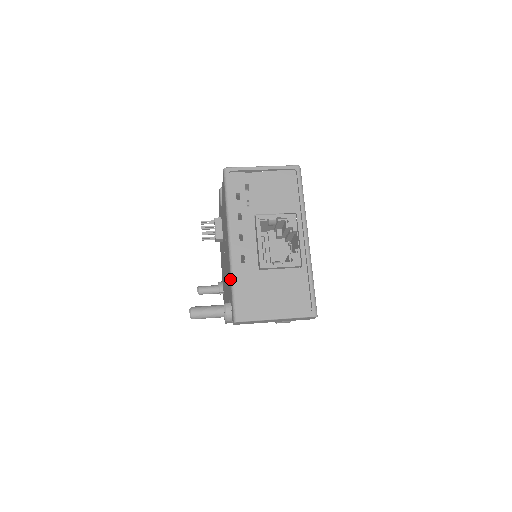
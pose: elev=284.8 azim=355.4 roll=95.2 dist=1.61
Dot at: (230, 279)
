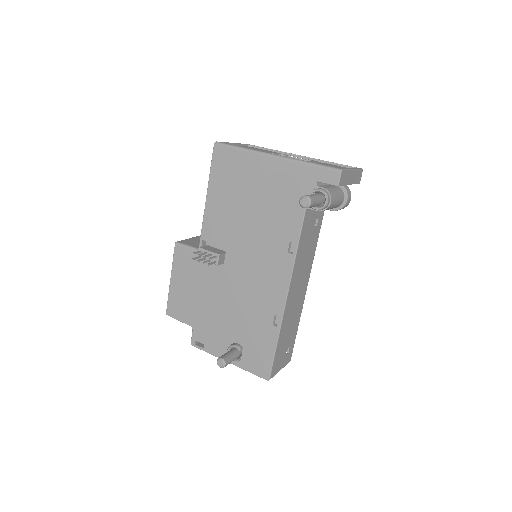
Dot at: (303, 166)
